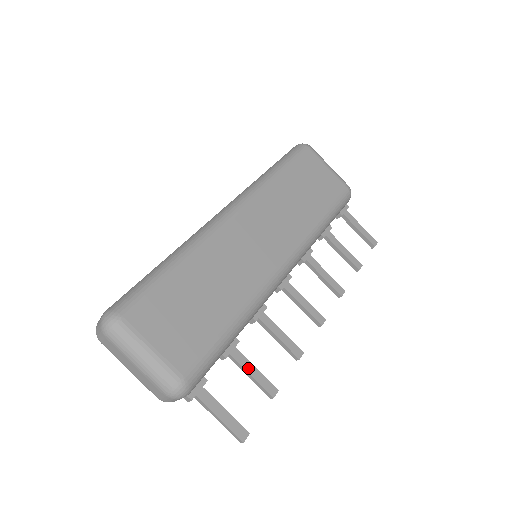
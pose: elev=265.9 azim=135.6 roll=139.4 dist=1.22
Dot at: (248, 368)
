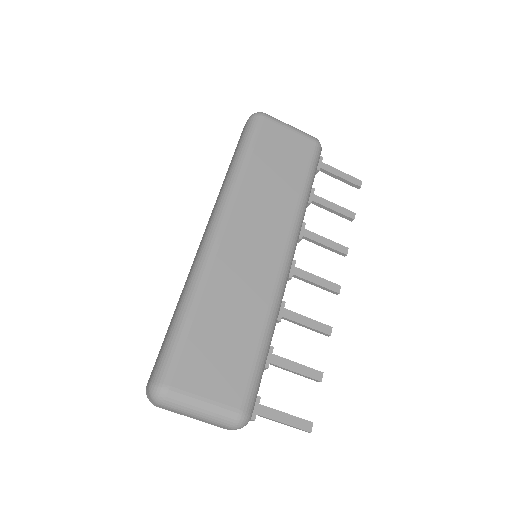
Dot at: (290, 367)
